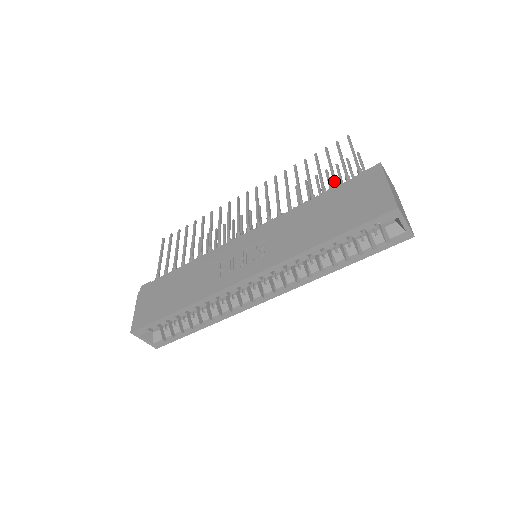
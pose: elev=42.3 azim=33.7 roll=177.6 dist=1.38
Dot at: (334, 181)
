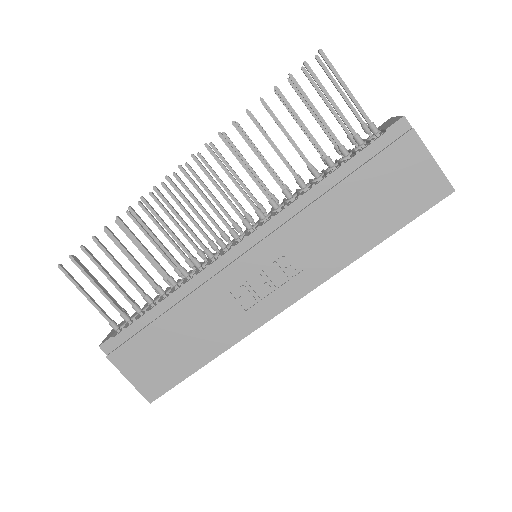
Dot at: (339, 145)
